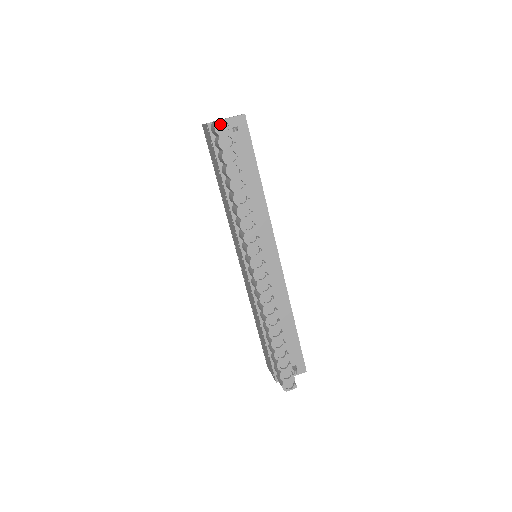
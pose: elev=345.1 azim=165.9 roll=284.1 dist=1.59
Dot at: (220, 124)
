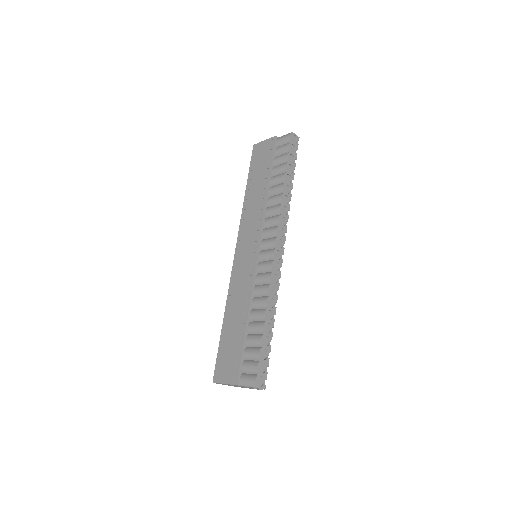
Dot at: (293, 136)
